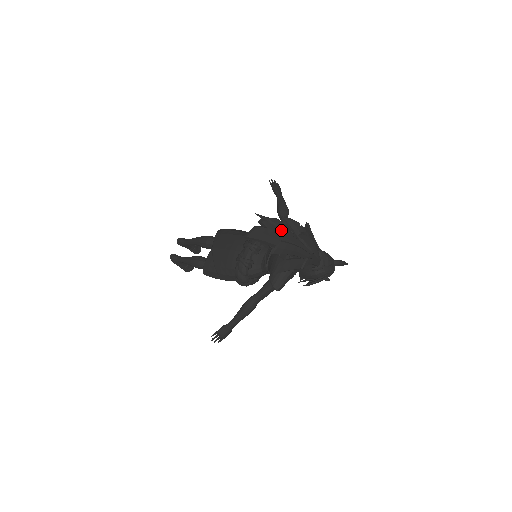
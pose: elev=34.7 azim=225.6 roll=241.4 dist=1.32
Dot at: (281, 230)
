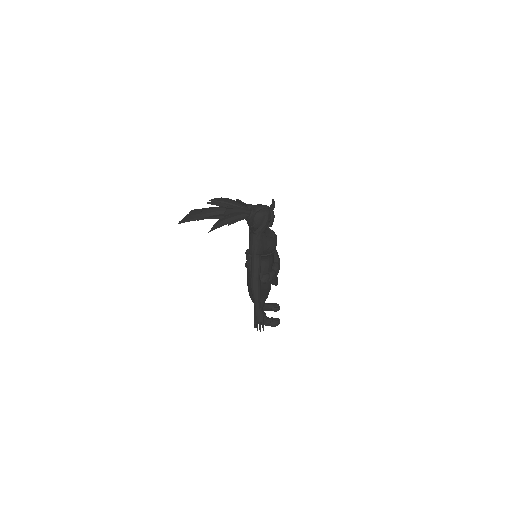
Dot at: occluded
